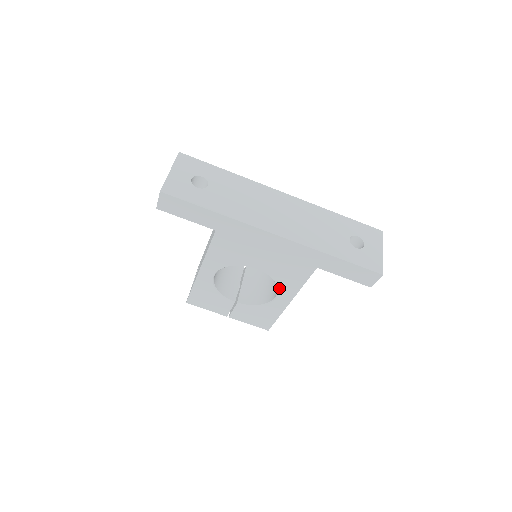
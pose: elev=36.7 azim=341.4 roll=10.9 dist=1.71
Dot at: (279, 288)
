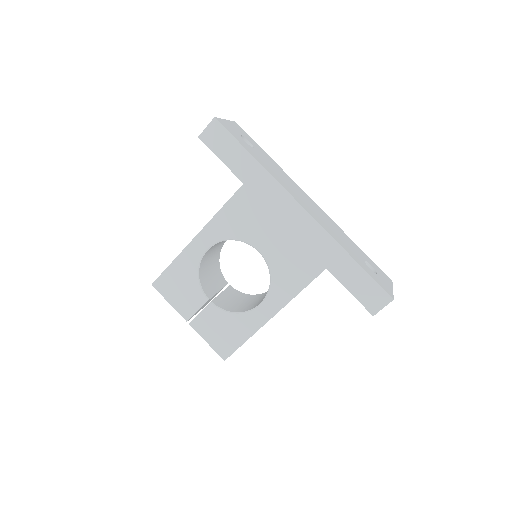
Dot at: (271, 289)
